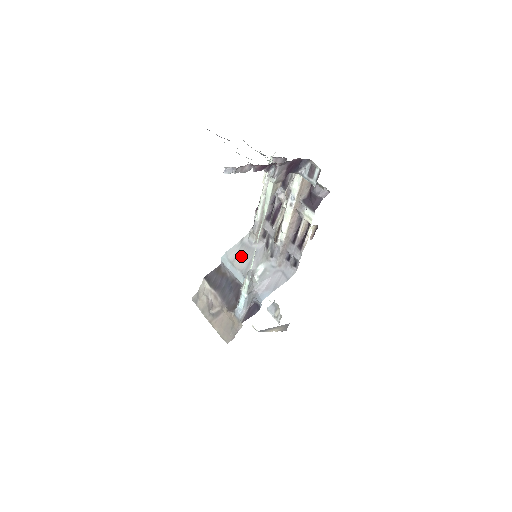
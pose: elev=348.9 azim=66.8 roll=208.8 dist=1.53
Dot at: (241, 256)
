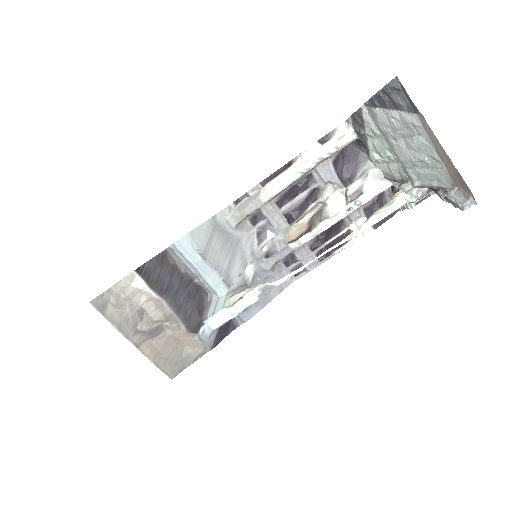
Dot at: (216, 246)
